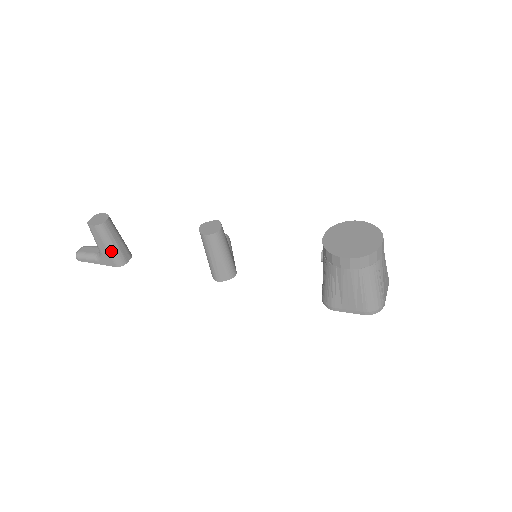
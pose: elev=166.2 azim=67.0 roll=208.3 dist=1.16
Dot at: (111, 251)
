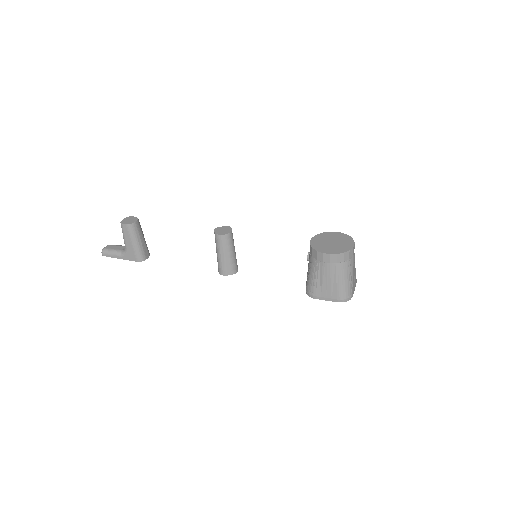
Dot at: (136, 247)
